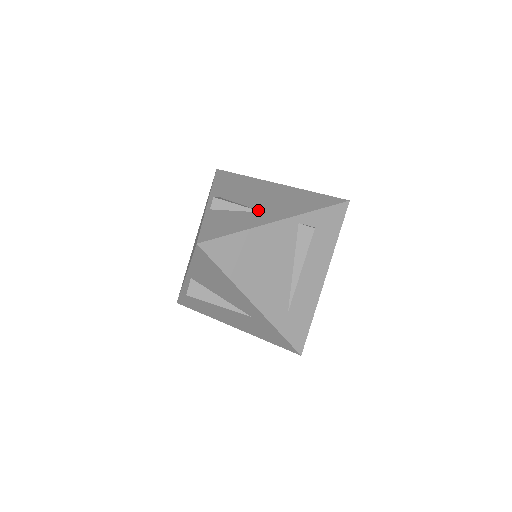
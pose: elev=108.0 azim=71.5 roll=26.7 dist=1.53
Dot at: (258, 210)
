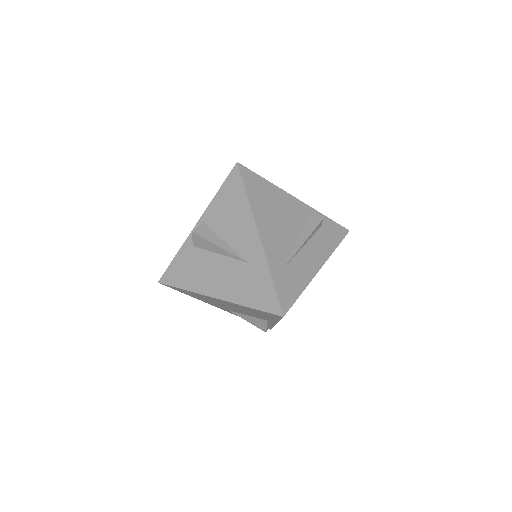
Dot at: occluded
